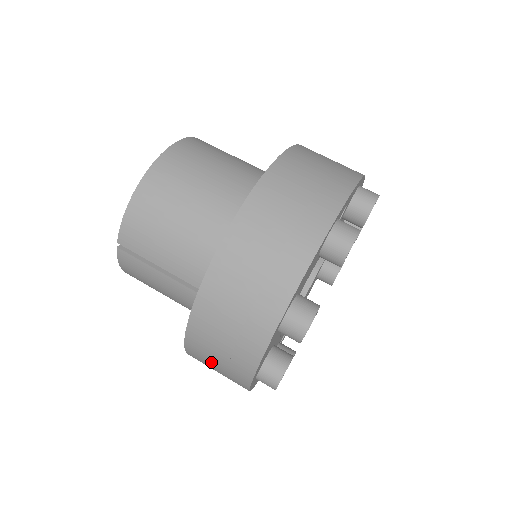
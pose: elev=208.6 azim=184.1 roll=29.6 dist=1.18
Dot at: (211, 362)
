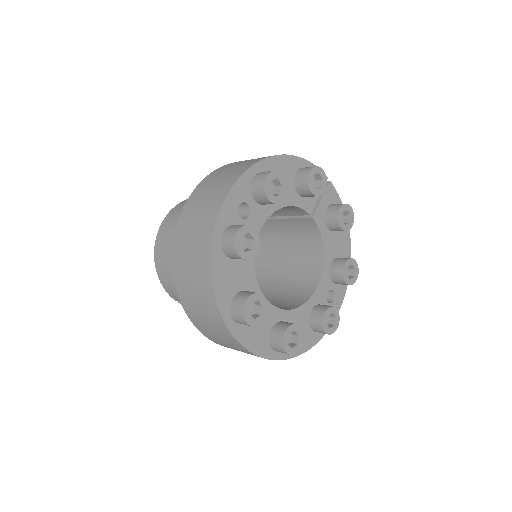
Dot at: occluded
